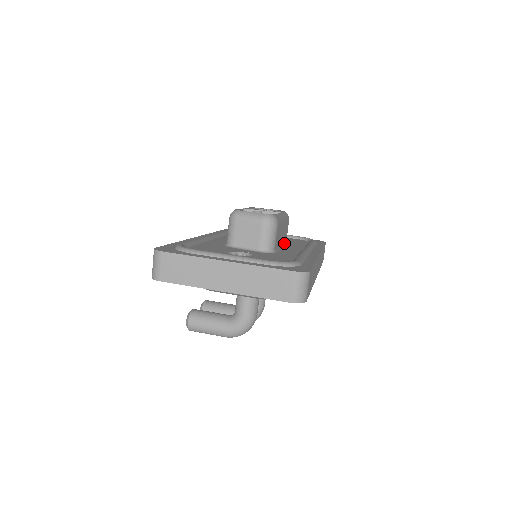
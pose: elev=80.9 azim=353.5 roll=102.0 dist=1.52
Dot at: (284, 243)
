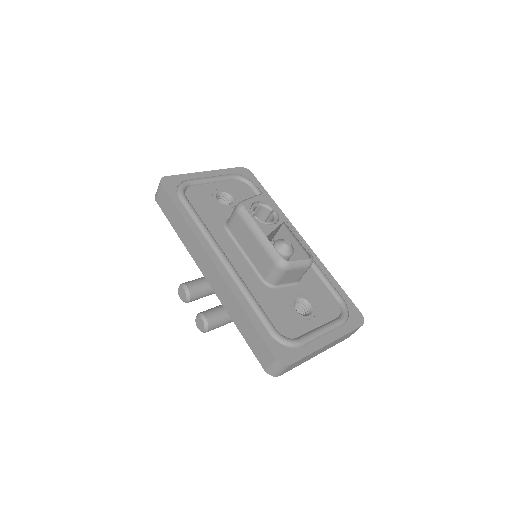
Dot at: occluded
